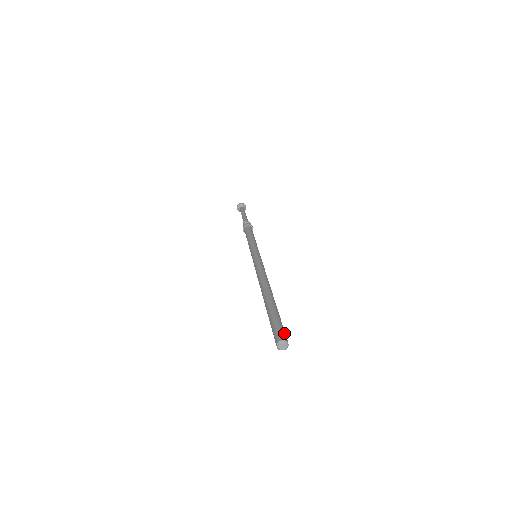
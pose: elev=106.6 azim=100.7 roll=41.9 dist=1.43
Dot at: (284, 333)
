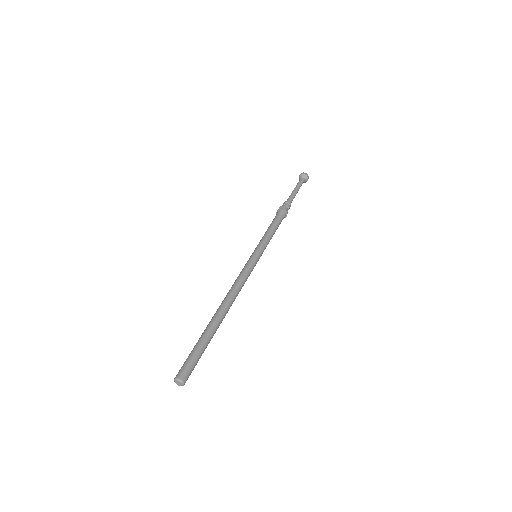
Dot at: (189, 370)
